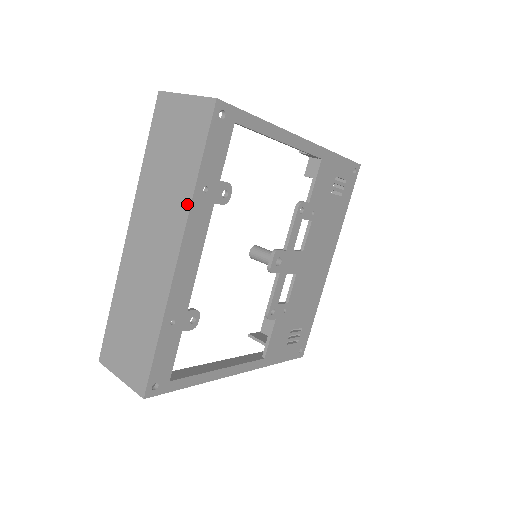
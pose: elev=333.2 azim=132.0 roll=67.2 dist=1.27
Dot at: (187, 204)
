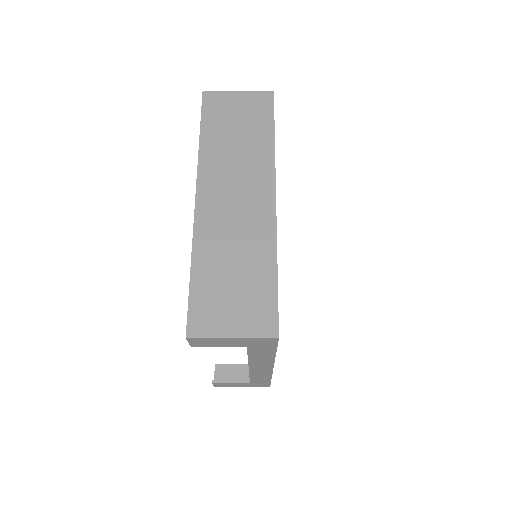
Dot at: (271, 159)
